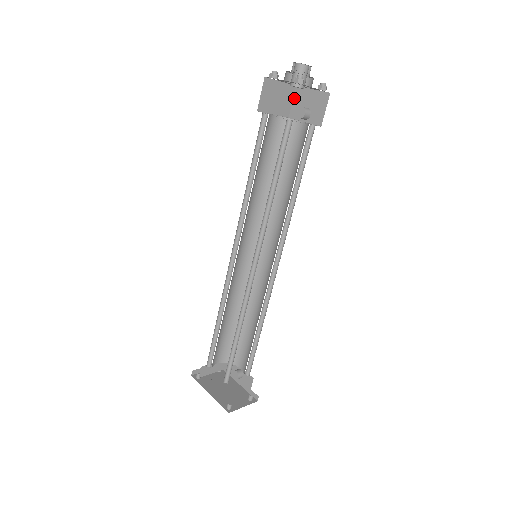
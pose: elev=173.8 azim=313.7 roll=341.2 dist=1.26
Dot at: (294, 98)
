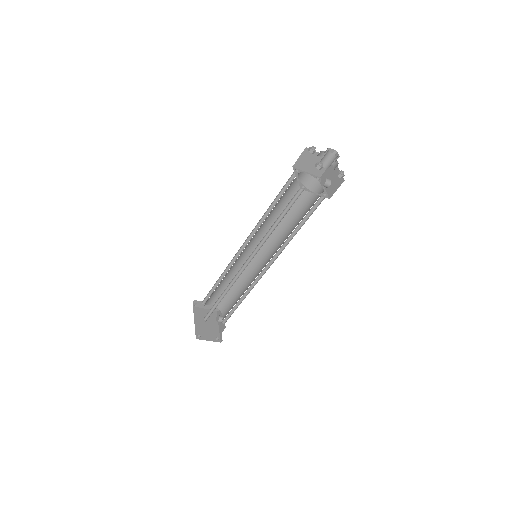
Dot at: occluded
